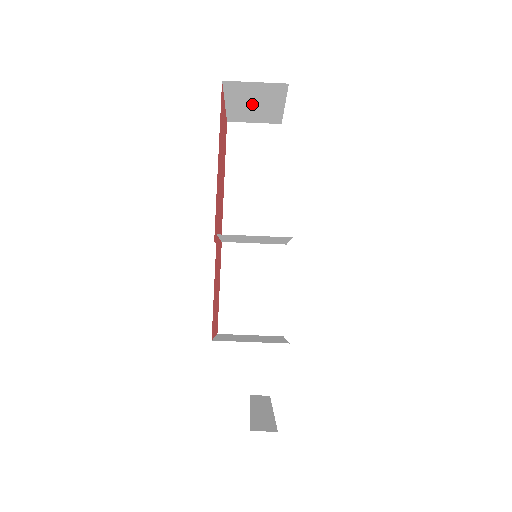
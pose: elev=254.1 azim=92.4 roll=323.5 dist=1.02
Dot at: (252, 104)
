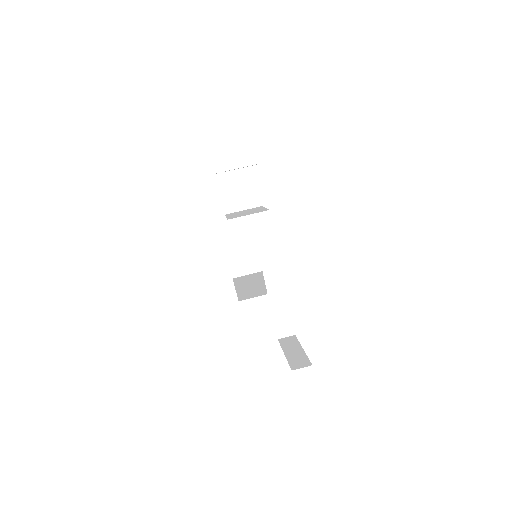
Dot at: (242, 249)
